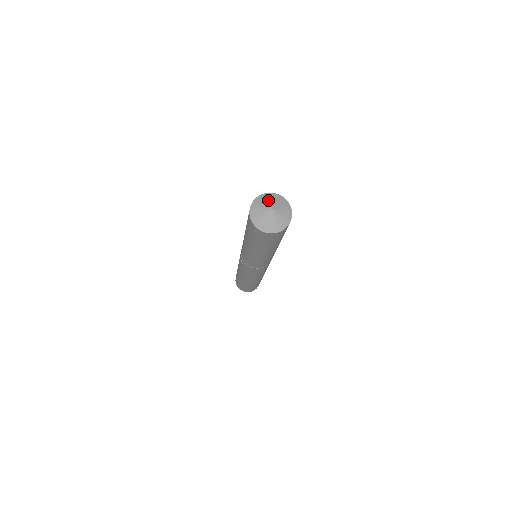
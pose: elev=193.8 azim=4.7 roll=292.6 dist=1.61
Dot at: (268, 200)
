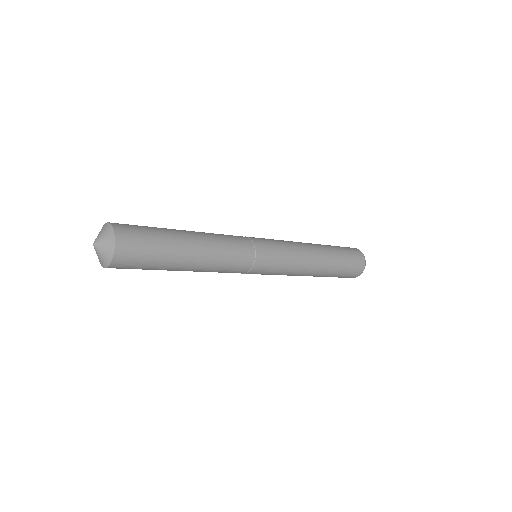
Dot at: (98, 234)
